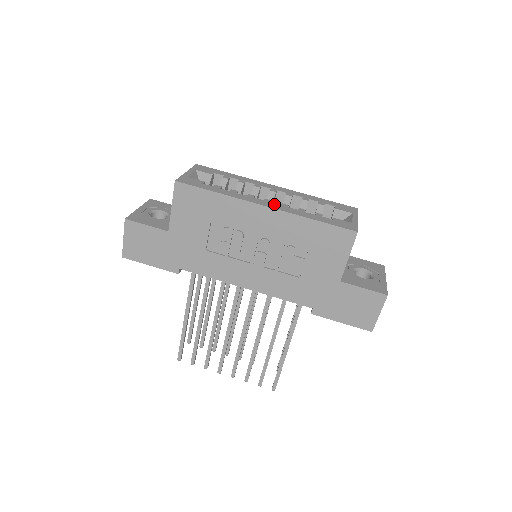
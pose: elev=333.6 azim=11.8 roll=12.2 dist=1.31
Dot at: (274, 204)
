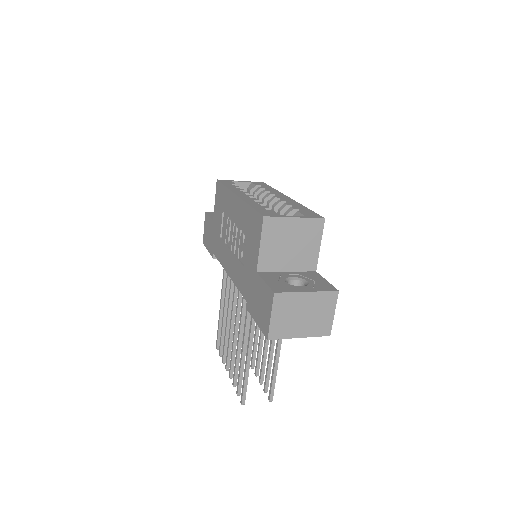
Dot at: (247, 196)
